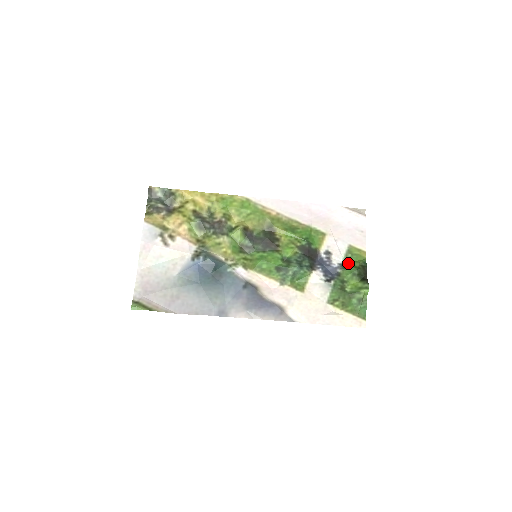
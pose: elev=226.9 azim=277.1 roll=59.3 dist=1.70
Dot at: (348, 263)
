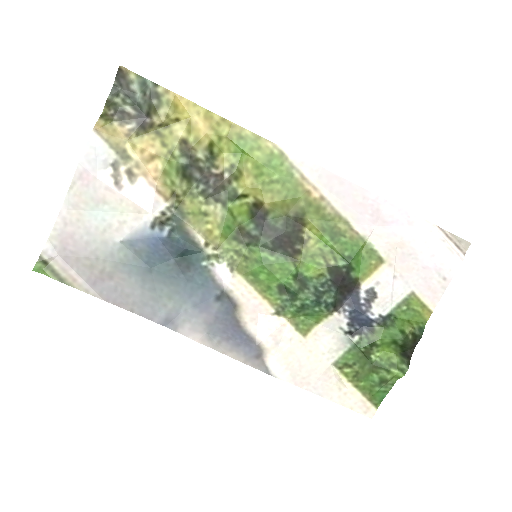
Dot at: (395, 320)
